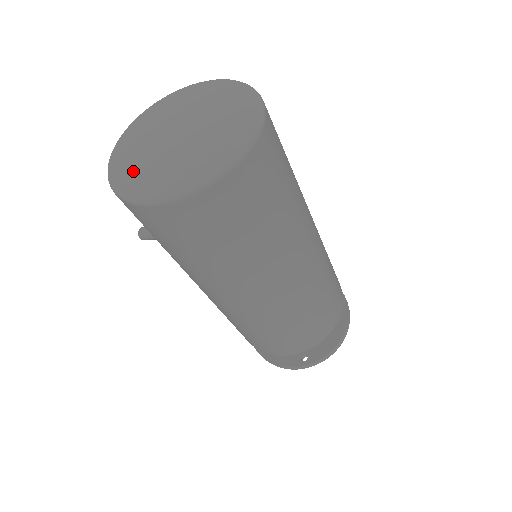
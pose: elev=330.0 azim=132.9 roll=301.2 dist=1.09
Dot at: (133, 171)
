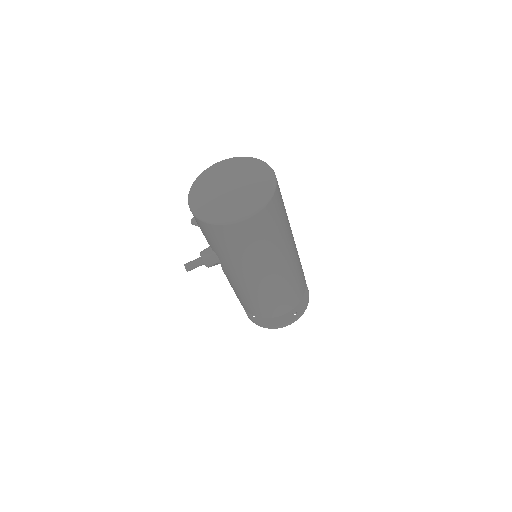
Dot at: (219, 211)
